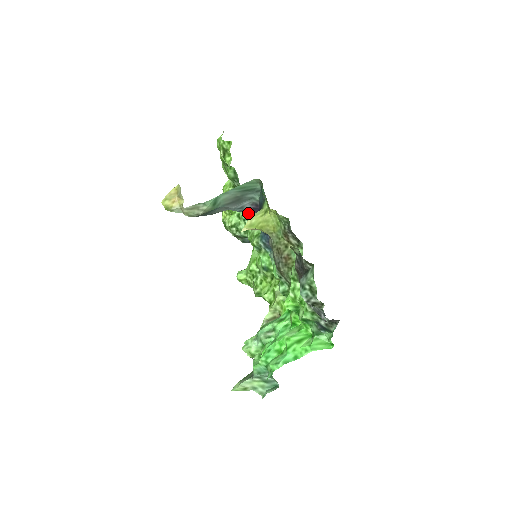
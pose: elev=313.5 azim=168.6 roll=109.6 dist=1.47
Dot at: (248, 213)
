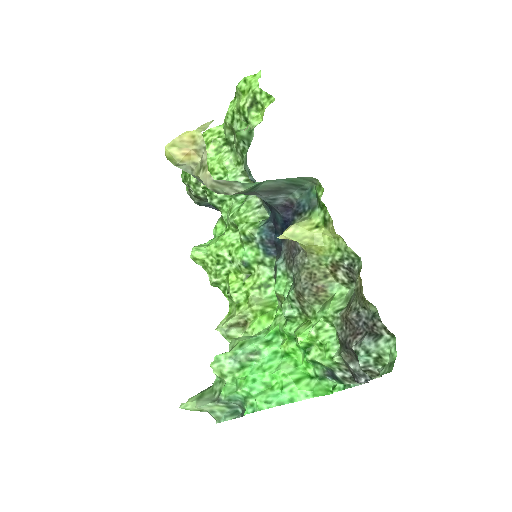
Dot at: occluded
